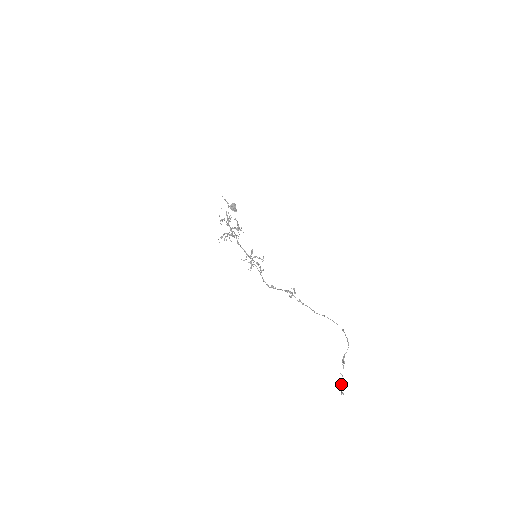
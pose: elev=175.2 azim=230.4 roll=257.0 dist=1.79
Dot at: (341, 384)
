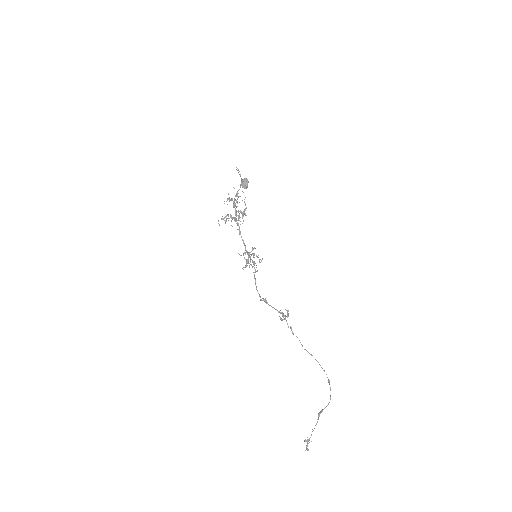
Dot at: (309, 439)
